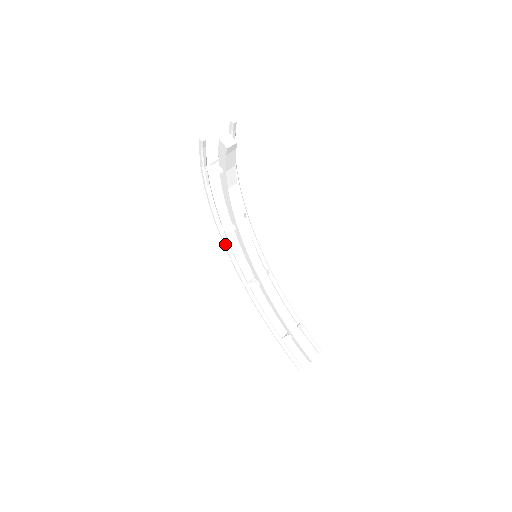
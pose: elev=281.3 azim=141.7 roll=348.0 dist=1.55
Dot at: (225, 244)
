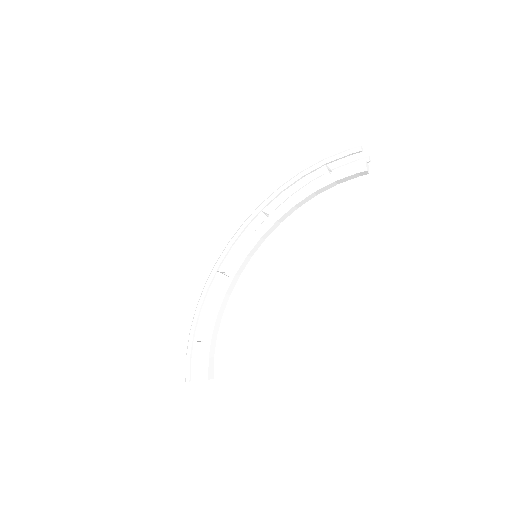
Dot at: (245, 226)
